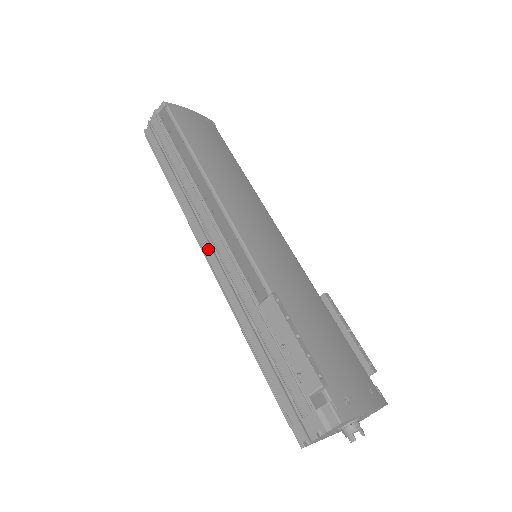
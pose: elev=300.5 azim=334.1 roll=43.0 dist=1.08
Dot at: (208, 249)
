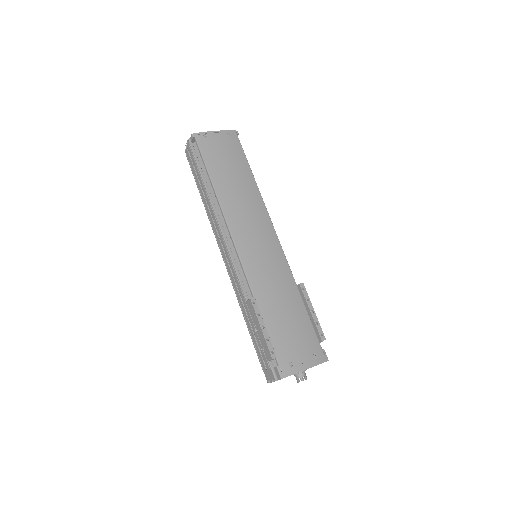
Dot at: (223, 254)
